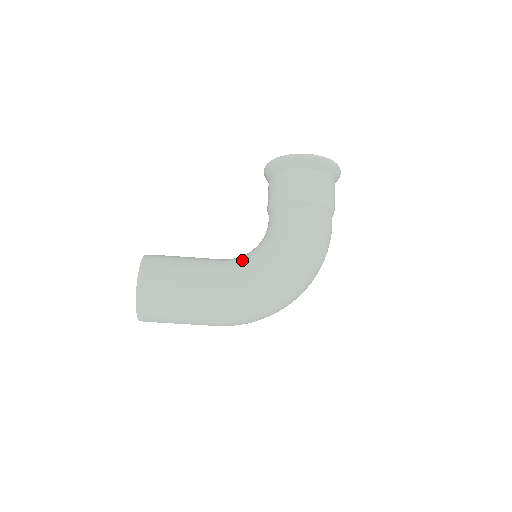
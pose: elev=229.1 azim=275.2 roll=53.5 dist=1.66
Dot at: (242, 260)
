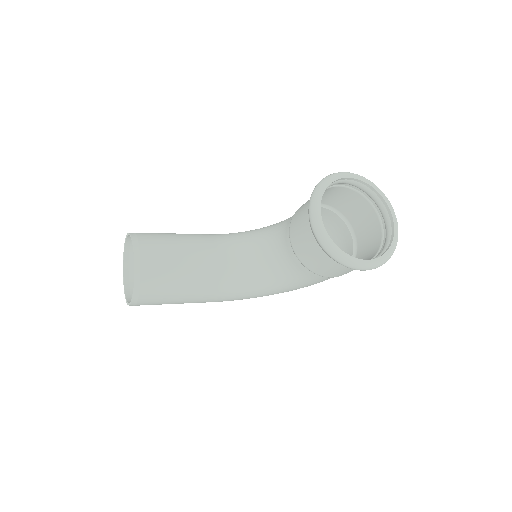
Dot at: (240, 281)
